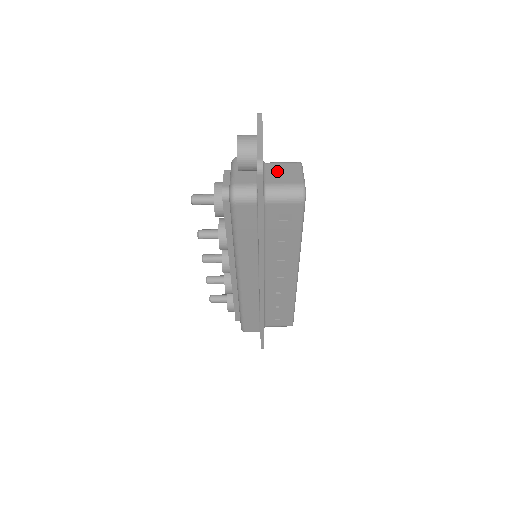
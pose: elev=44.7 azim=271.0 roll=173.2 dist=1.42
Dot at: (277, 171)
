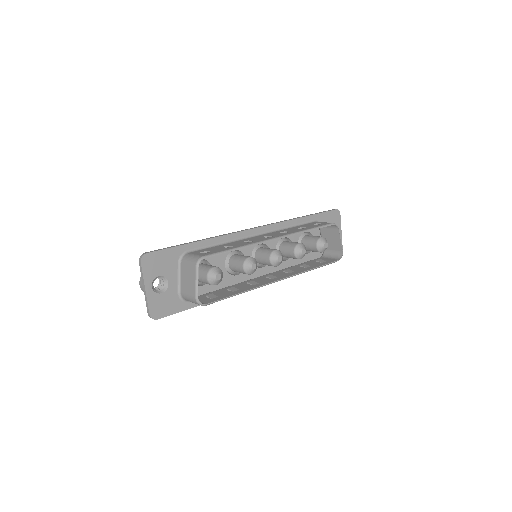
Dot at: (185, 276)
